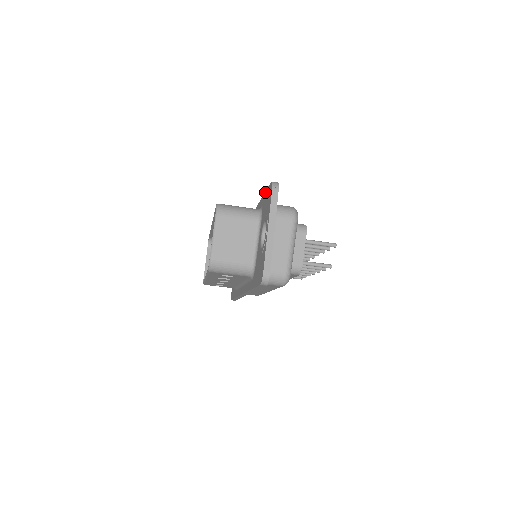
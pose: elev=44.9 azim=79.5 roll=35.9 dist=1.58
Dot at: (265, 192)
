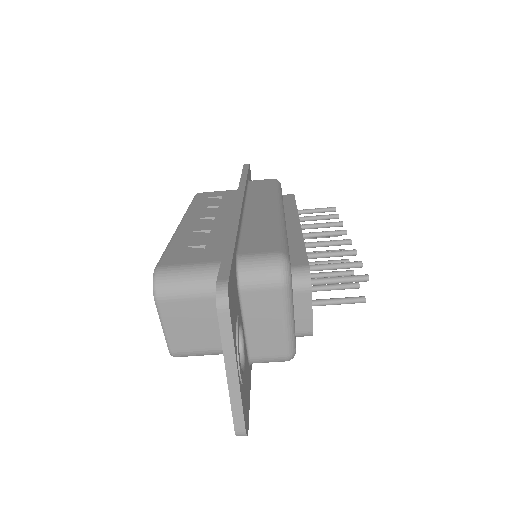
Dot at: (221, 259)
